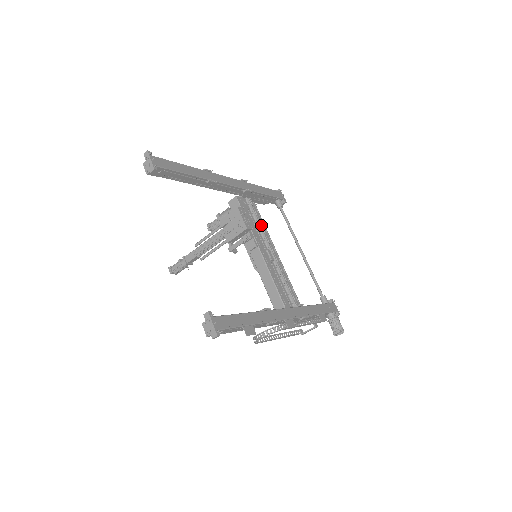
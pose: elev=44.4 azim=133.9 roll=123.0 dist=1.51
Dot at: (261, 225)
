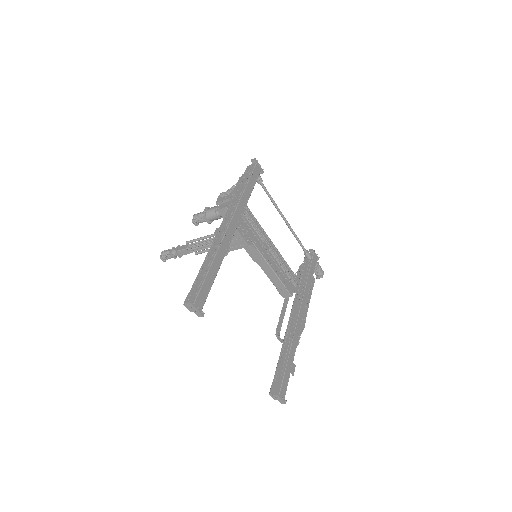
Dot at: (252, 220)
